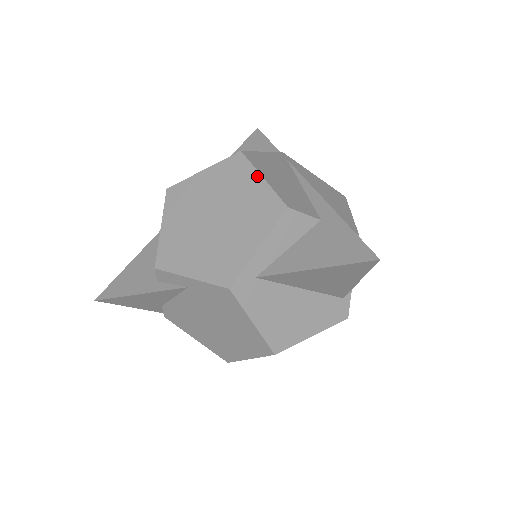
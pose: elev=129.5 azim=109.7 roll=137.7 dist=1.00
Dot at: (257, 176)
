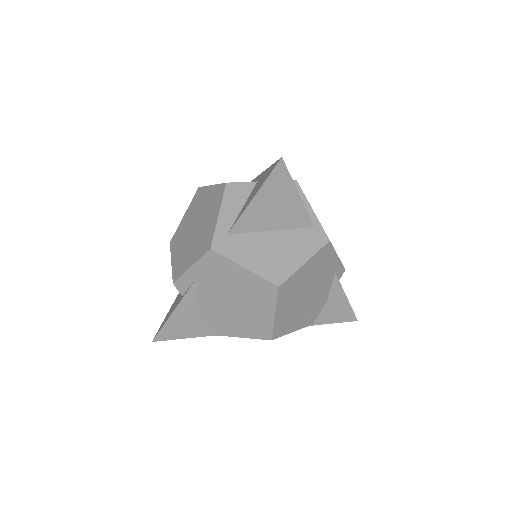
Dot at: (209, 188)
